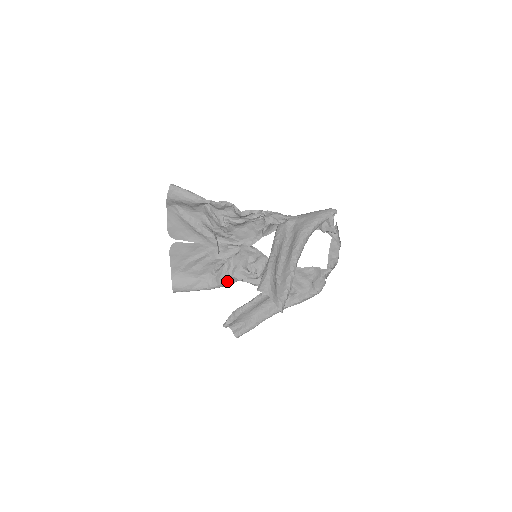
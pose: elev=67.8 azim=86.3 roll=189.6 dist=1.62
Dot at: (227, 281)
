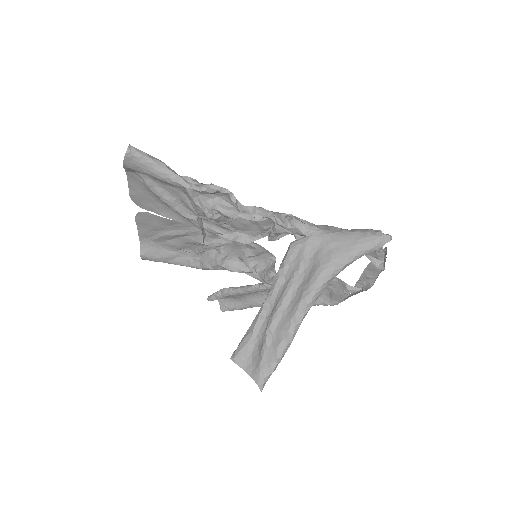
Dot at: occluded
